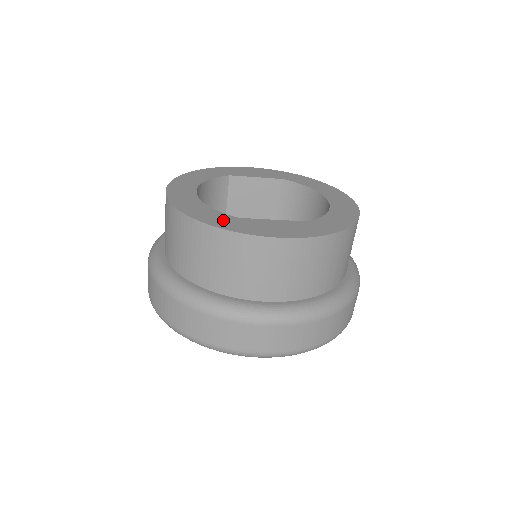
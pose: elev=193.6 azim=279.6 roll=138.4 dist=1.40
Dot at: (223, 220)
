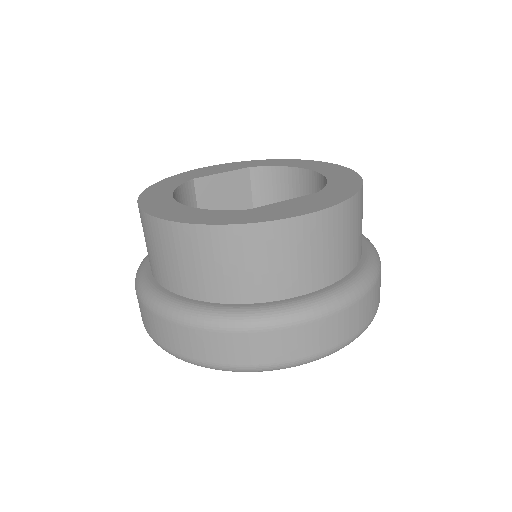
Dot at: (236, 216)
